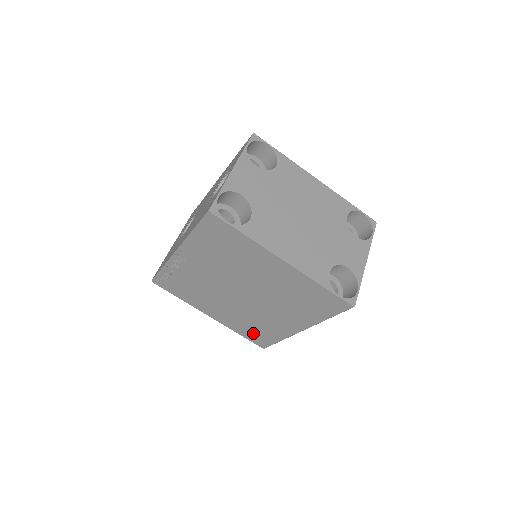
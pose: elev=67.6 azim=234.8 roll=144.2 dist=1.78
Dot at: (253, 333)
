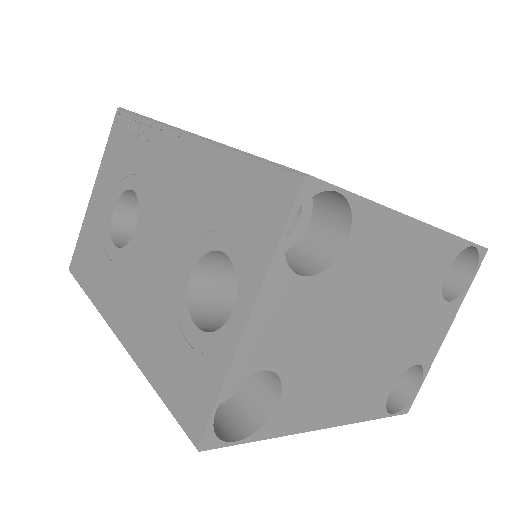
Dot at: occluded
